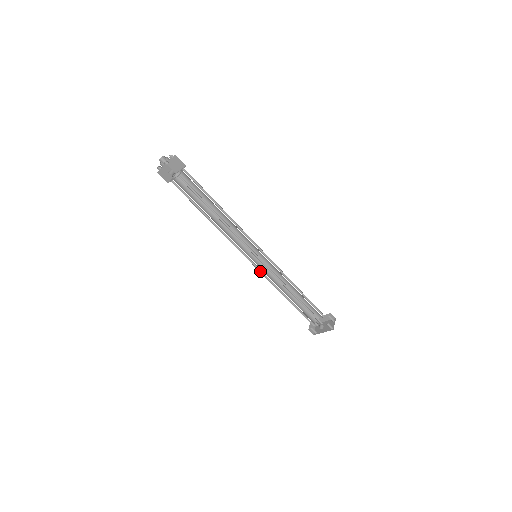
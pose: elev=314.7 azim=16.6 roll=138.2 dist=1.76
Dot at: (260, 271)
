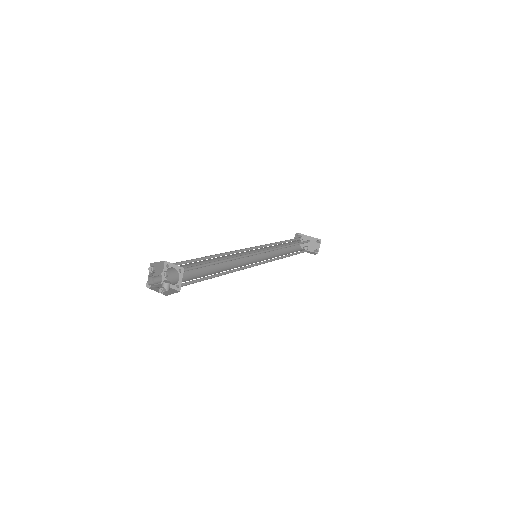
Dot at: (257, 257)
